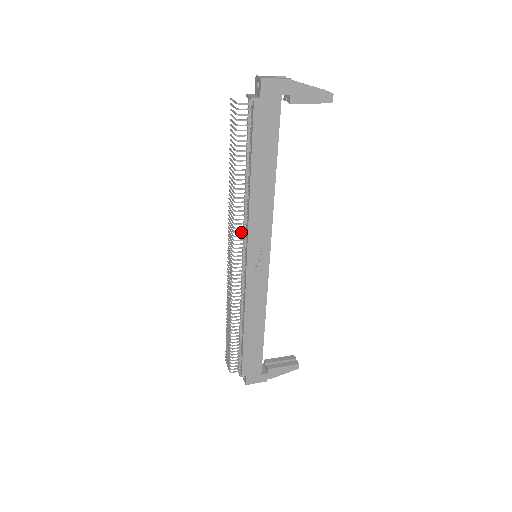
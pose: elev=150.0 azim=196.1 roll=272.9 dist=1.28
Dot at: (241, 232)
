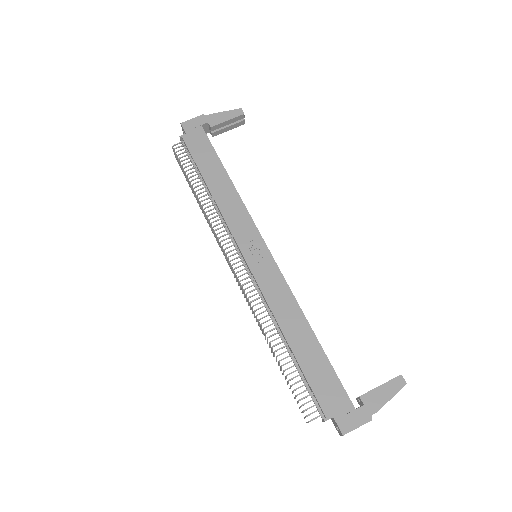
Dot at: (225, 235)
